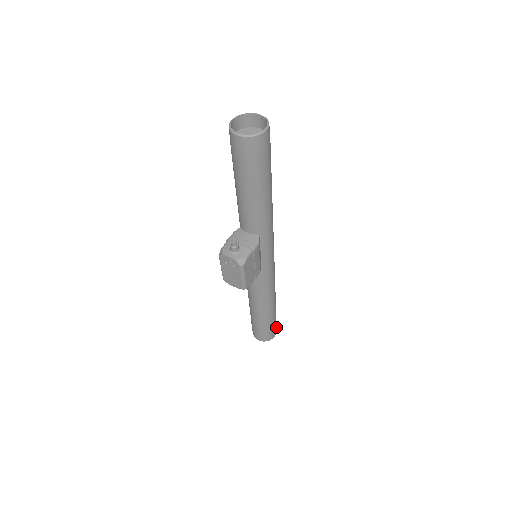
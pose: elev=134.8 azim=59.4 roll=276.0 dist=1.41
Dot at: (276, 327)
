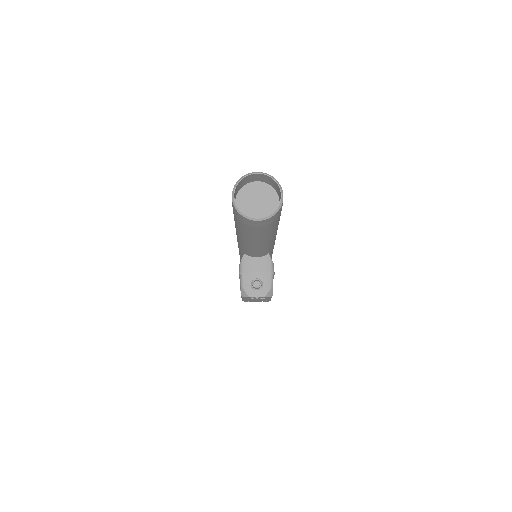
Dot at: occluded
